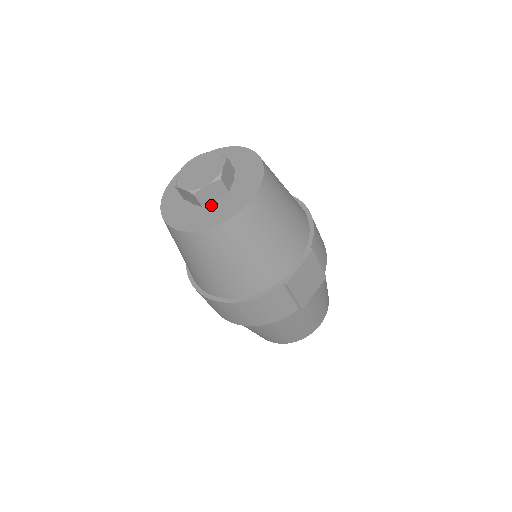
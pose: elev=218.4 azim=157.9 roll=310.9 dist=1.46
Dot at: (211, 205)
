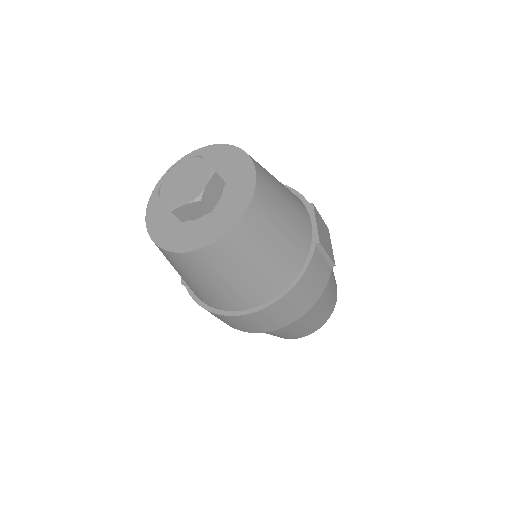
Dot at: (218, 205)
